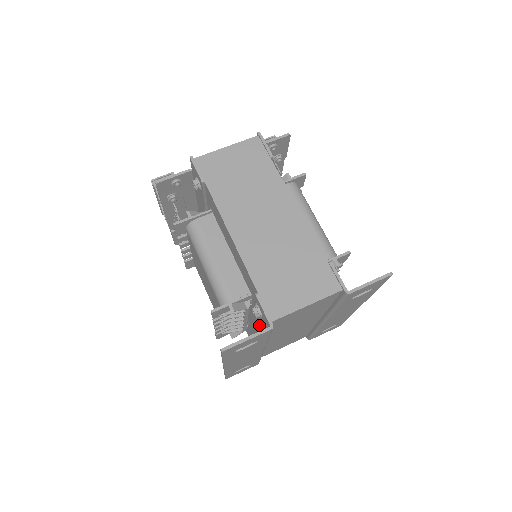
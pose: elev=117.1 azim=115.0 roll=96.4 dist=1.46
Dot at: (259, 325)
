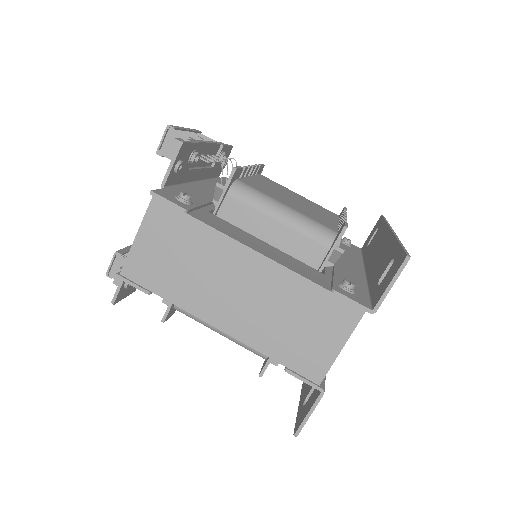
Dot at: occluded
